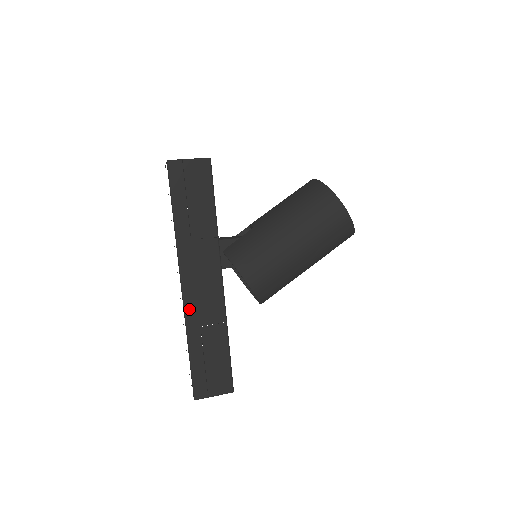
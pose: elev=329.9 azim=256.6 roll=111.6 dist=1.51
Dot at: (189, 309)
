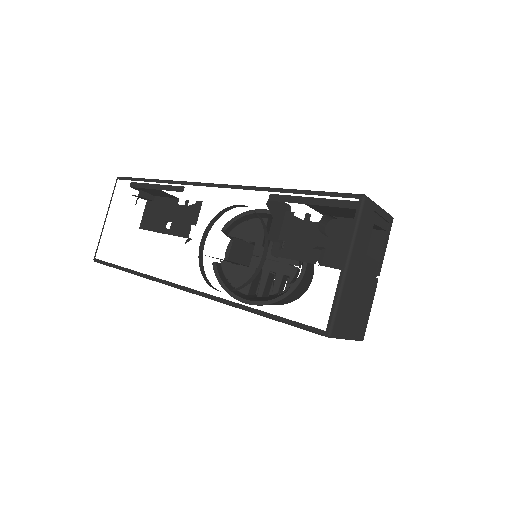
Dot at: occluded
